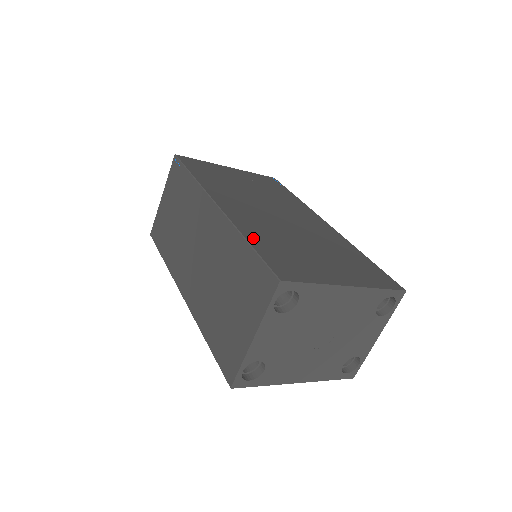
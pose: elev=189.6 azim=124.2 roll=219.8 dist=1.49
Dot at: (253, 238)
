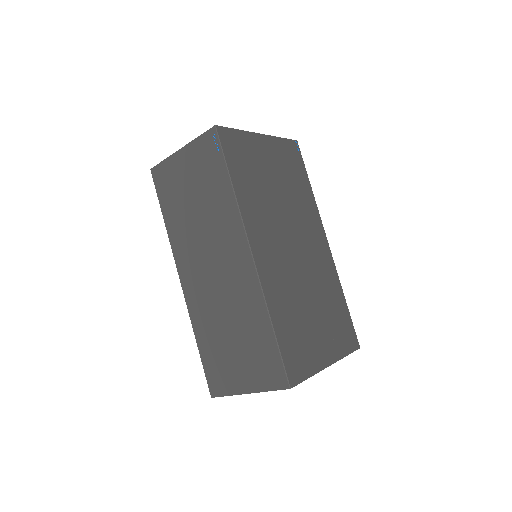
Dot at: (277, 318)
